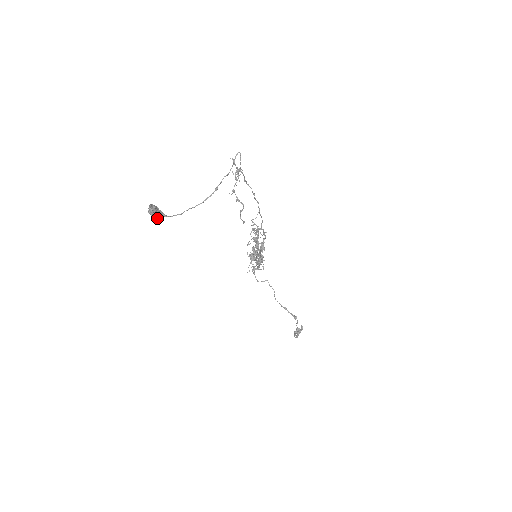
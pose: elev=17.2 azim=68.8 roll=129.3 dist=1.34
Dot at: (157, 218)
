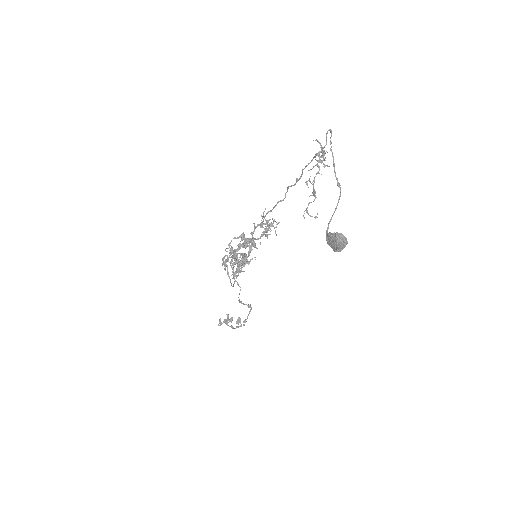
Dot at: (338, 249)
